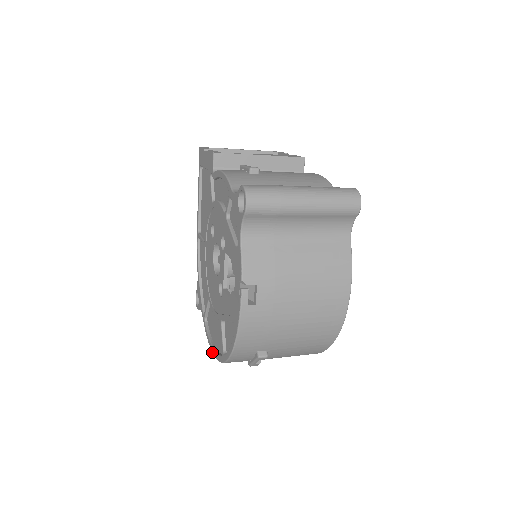
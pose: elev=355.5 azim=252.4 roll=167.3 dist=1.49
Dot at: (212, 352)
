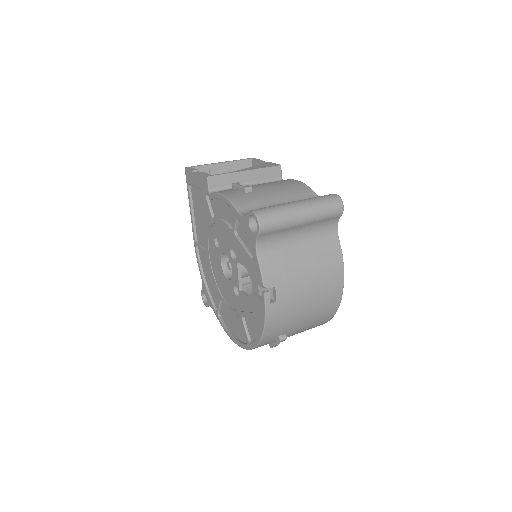
Dot at: (234, 342)
